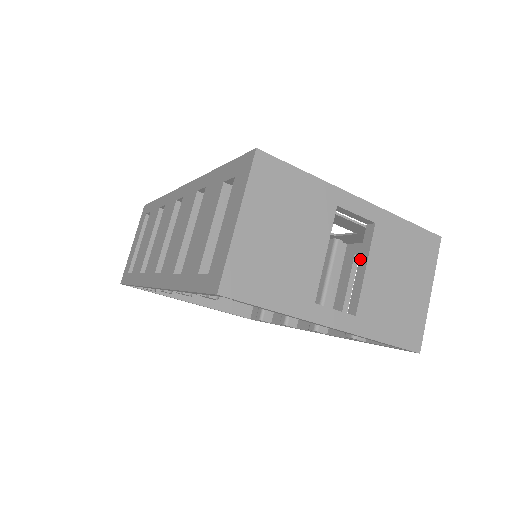
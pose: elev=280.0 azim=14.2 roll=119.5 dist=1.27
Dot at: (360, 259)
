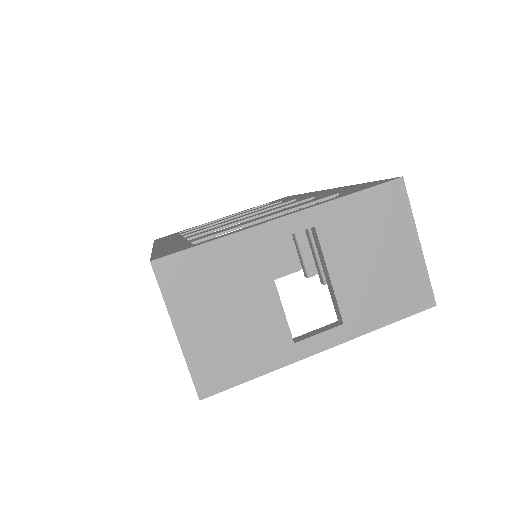
Dot at: occluded
